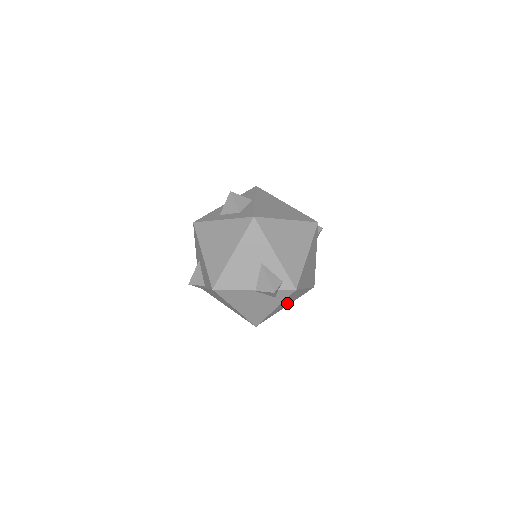
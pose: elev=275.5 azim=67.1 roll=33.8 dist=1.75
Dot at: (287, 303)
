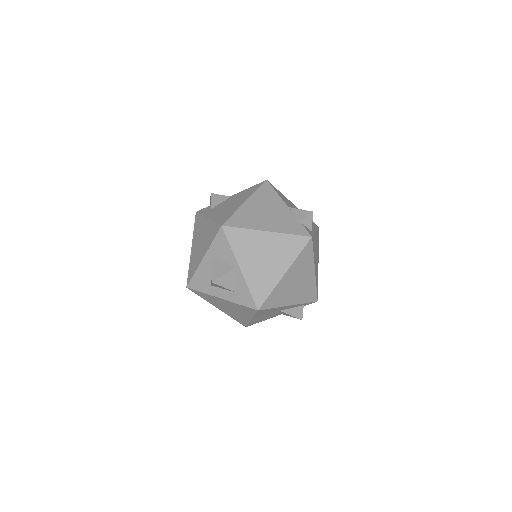
Dot at: occluded
